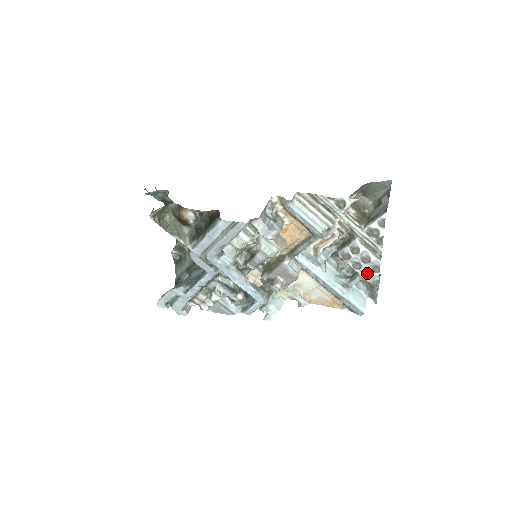
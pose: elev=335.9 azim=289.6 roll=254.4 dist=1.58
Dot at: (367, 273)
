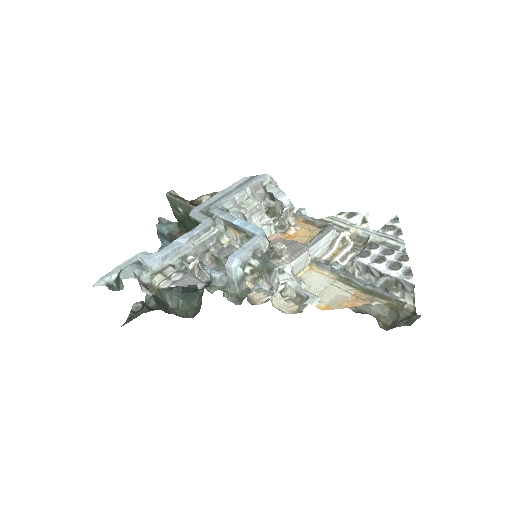
Dot at: (394, 265)
